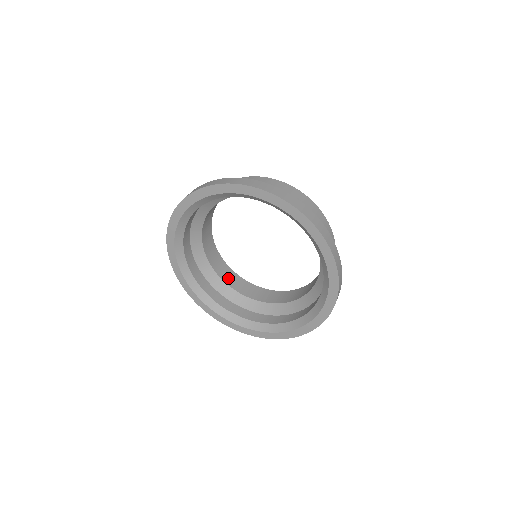
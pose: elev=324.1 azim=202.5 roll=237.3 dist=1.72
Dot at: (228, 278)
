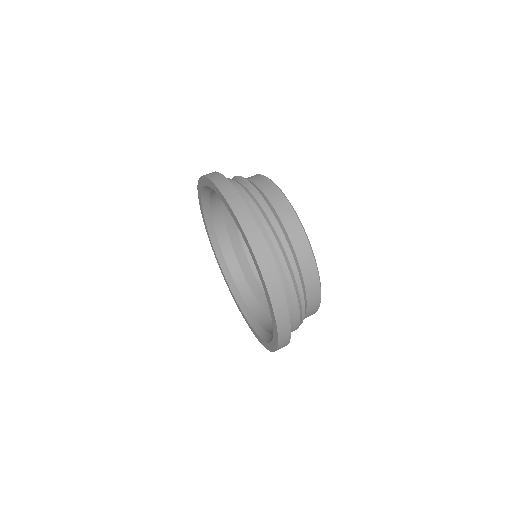
Dot at: occluded
